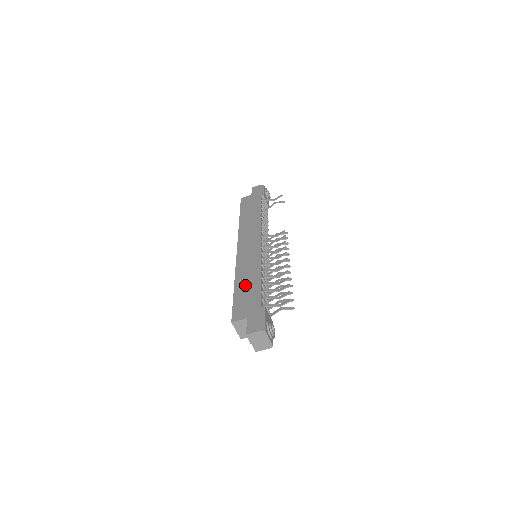
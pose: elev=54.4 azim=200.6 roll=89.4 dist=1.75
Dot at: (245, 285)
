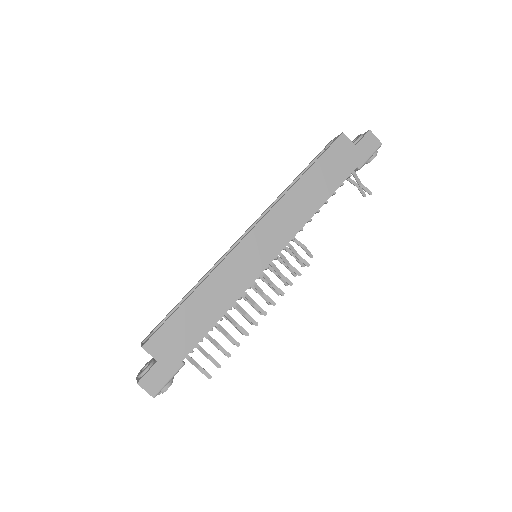
Dot at: (199, 309)
